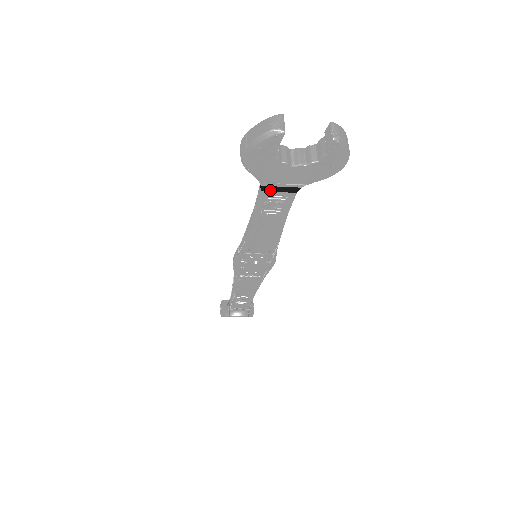
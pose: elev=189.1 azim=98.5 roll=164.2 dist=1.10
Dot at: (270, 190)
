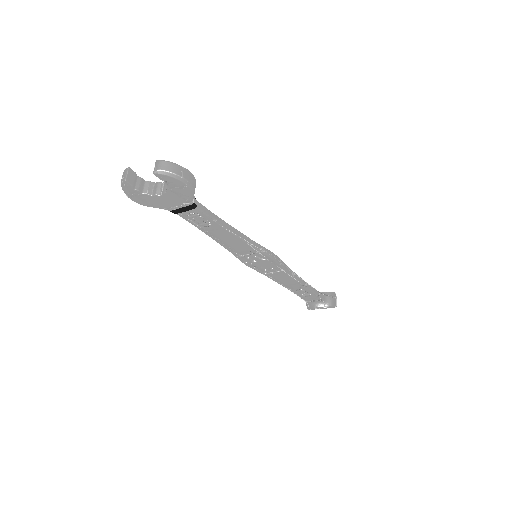
Dot at: (179, 212)
